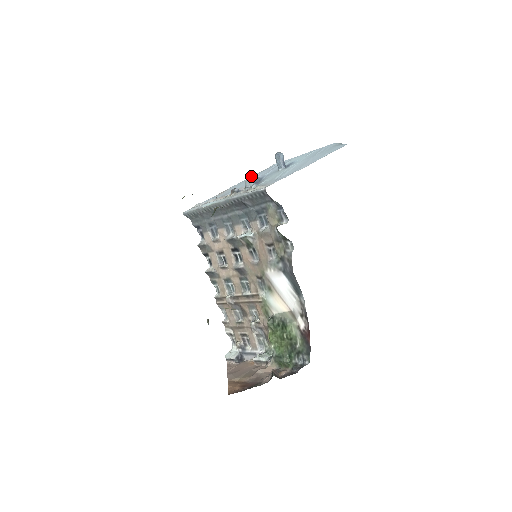
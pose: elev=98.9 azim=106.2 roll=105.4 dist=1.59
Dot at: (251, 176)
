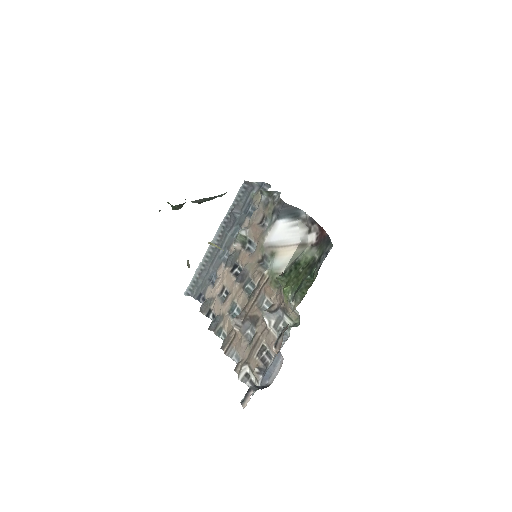
Dot at: occluded
